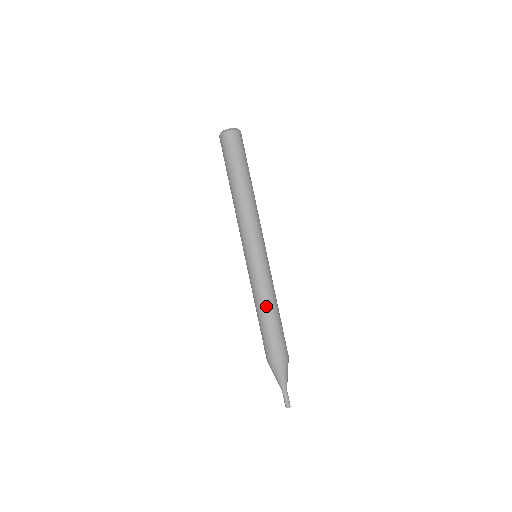
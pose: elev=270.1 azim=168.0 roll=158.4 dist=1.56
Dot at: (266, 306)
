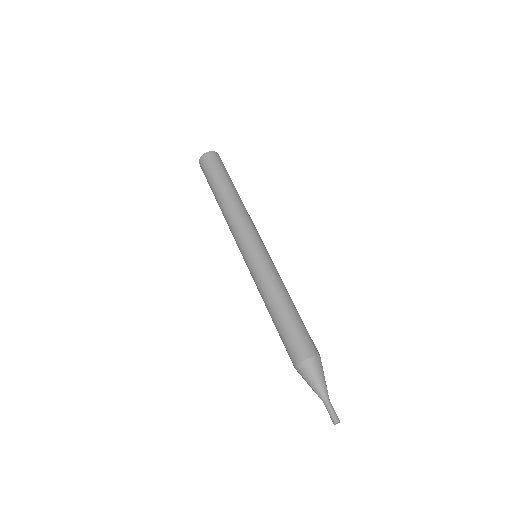
Dot at: (270, 303)
